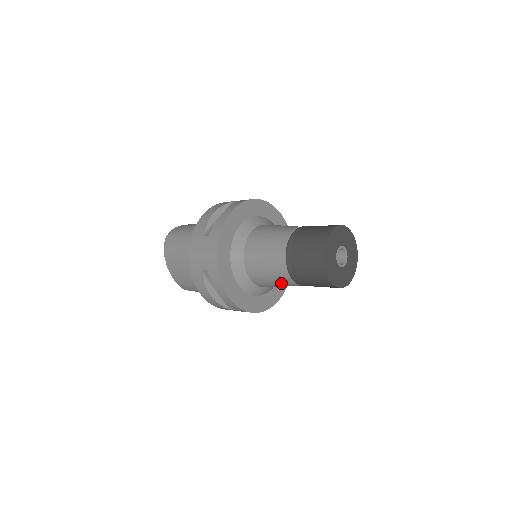
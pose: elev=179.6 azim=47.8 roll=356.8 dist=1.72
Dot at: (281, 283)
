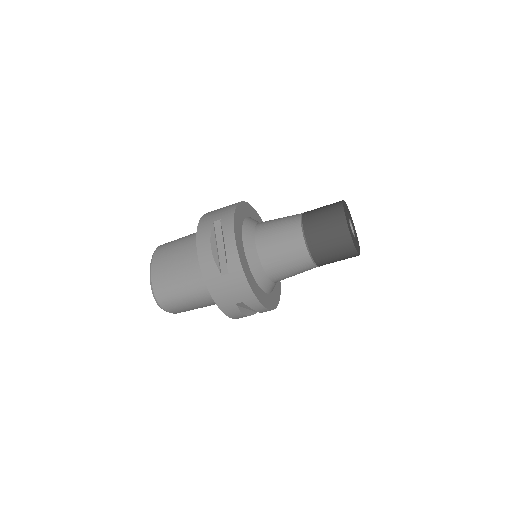
Dot at: (289, 246)
